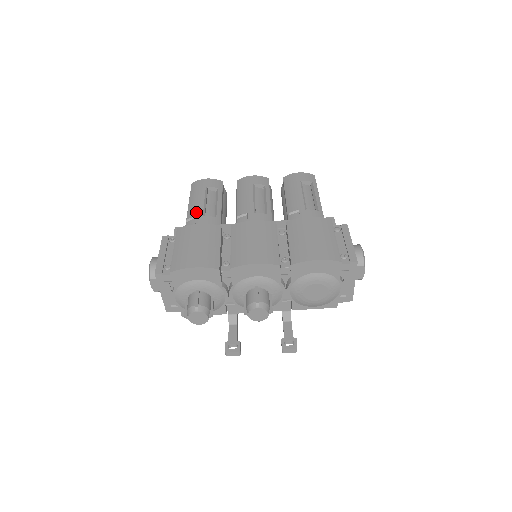
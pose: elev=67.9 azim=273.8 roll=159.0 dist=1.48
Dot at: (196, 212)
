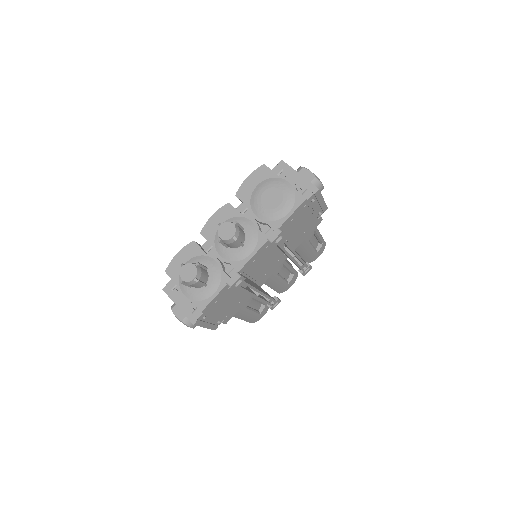
Dot at: occluded
